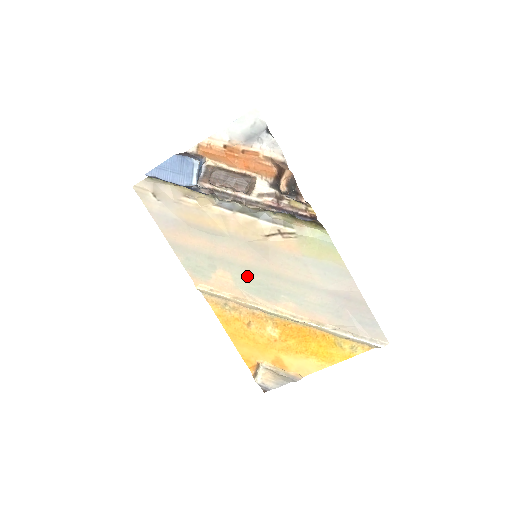
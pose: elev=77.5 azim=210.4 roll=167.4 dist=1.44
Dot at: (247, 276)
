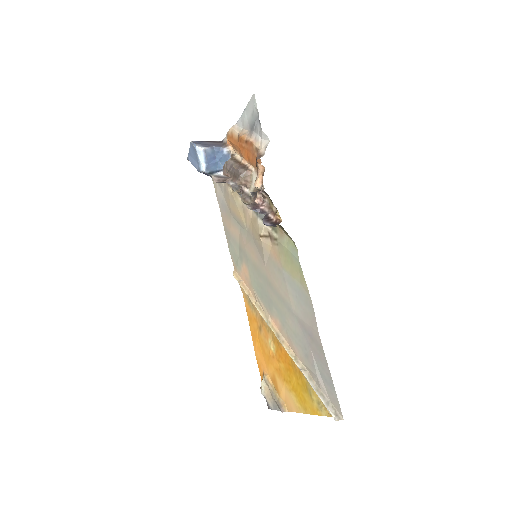
Dot at: (256, 276)
